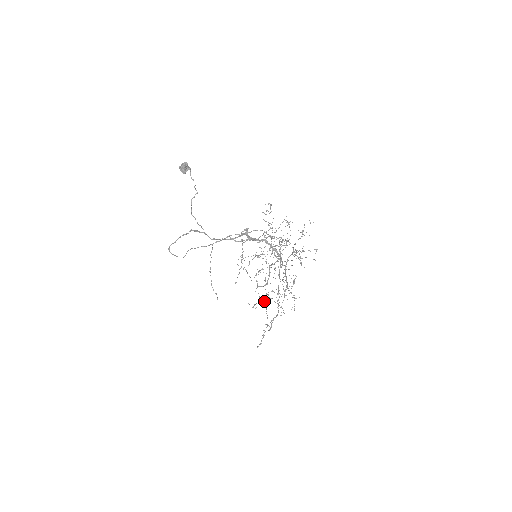
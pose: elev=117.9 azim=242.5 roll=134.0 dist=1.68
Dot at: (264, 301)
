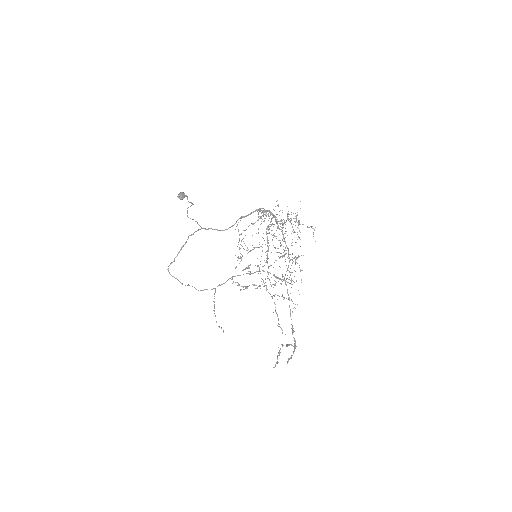
Dot at: occluded
